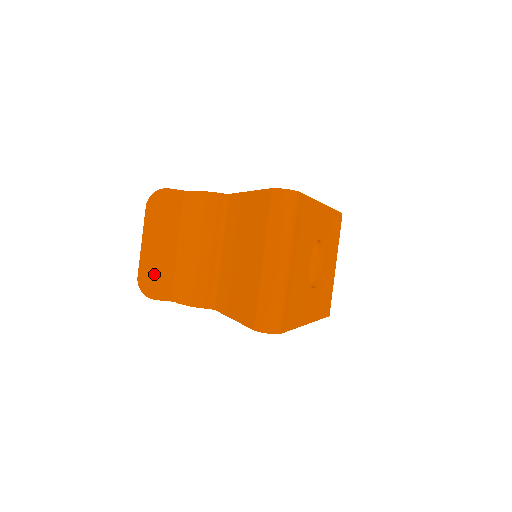
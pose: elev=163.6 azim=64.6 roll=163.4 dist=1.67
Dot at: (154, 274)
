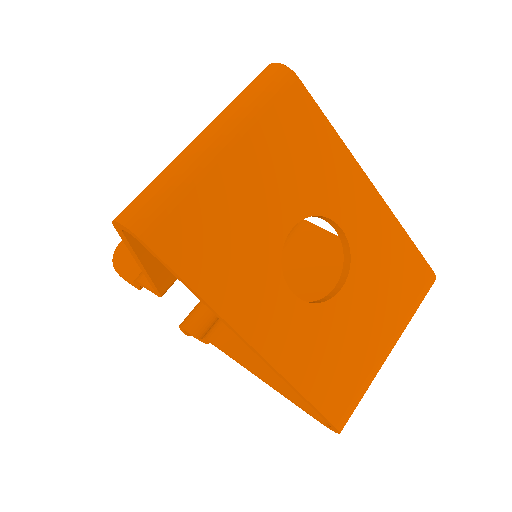
Dot at: occluded
